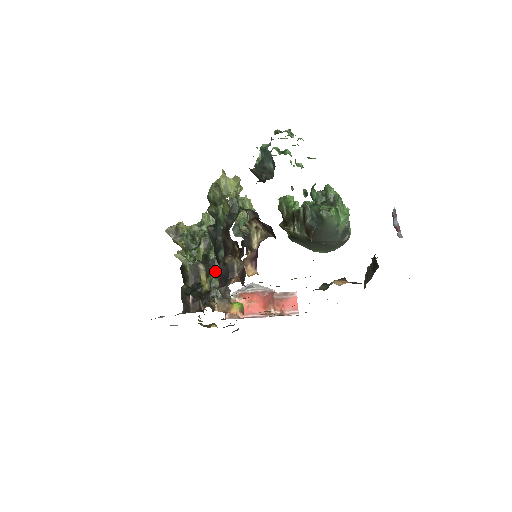
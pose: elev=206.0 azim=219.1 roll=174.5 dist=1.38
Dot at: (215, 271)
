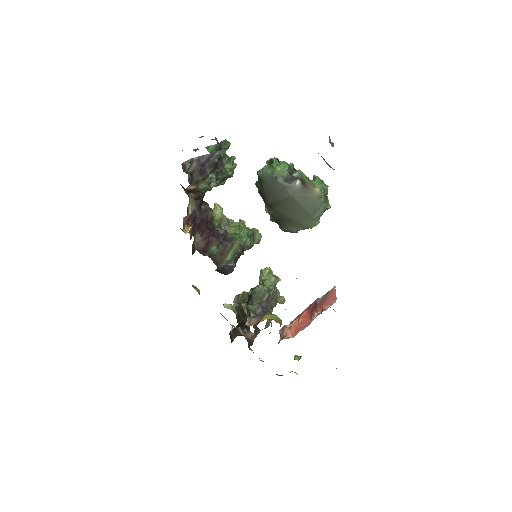
Dot at: (252, 301)
